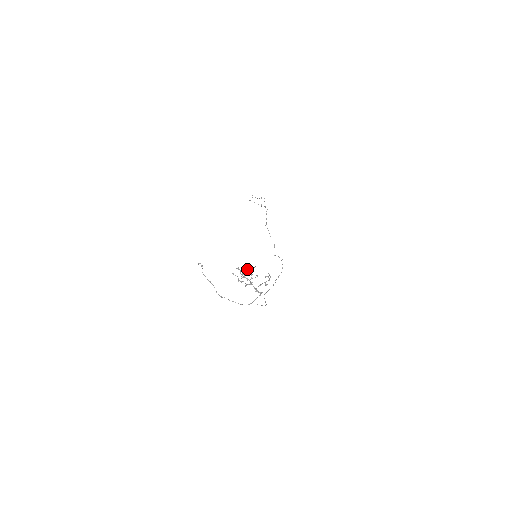
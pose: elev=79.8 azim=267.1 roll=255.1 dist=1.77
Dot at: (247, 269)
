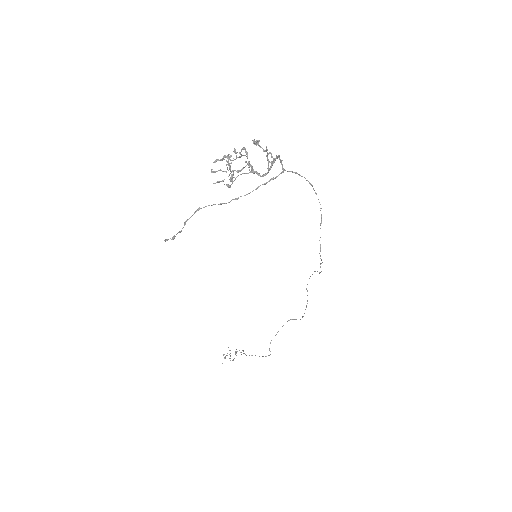
Dot at: (230, 177)
